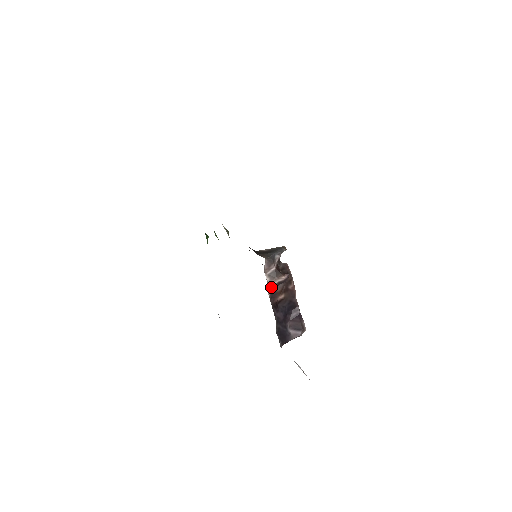
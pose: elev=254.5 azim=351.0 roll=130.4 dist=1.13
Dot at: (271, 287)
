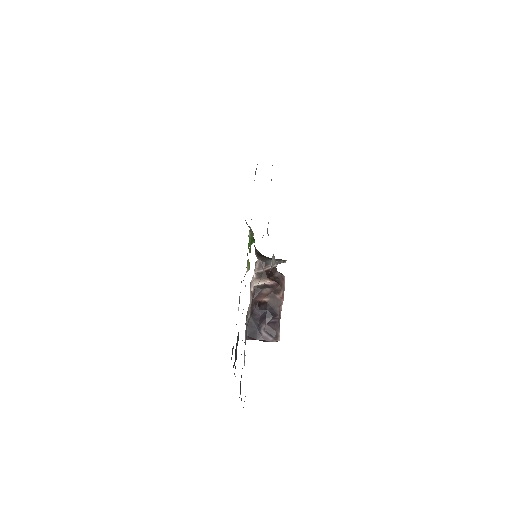
Dot at: (257, 285)
